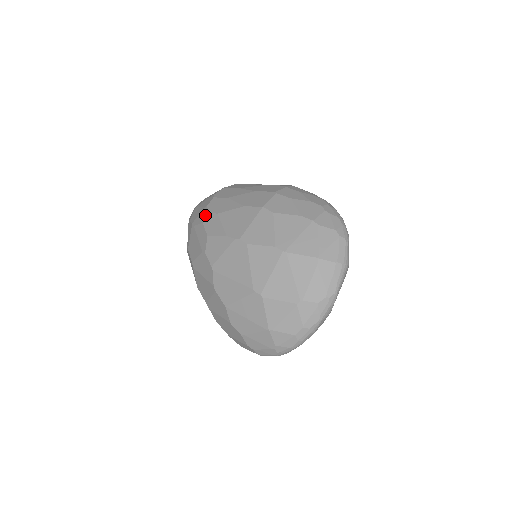
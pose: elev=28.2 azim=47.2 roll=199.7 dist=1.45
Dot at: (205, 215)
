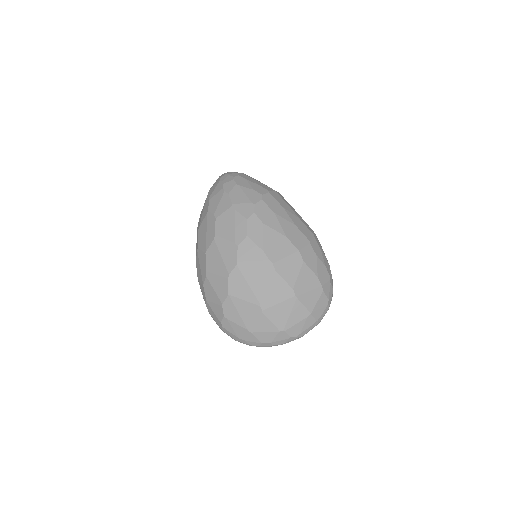
Dot at: (251, 213)
